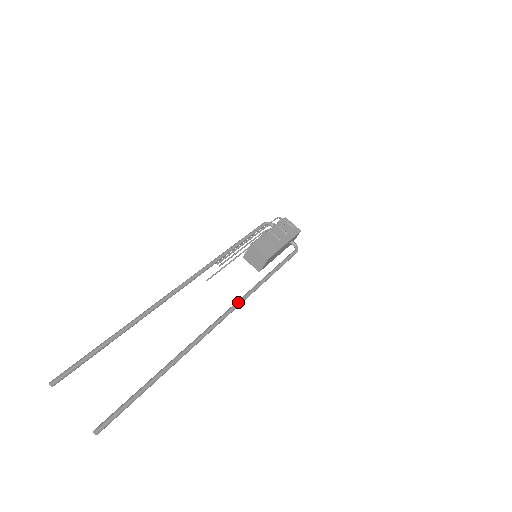
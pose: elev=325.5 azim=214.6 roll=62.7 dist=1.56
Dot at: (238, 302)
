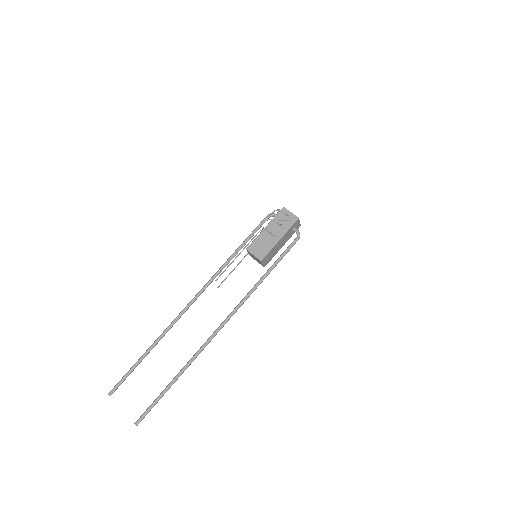
Dot at: (236, 308)
